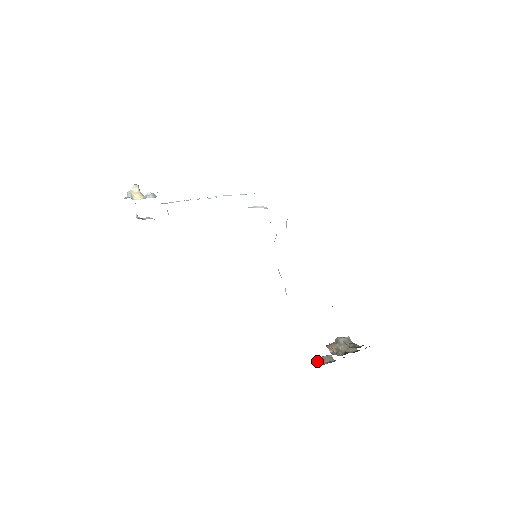
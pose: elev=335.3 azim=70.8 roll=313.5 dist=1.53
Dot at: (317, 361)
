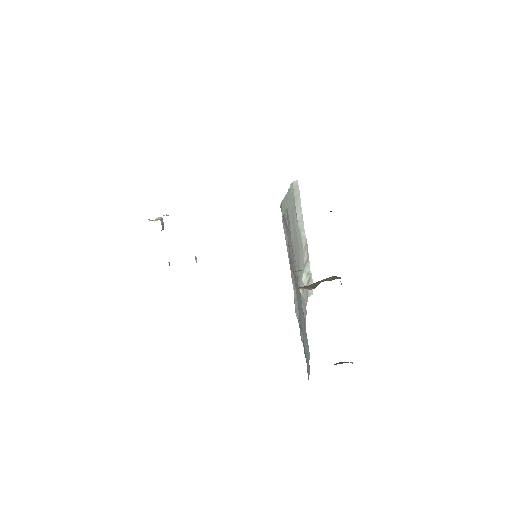
Dot at: occluded
